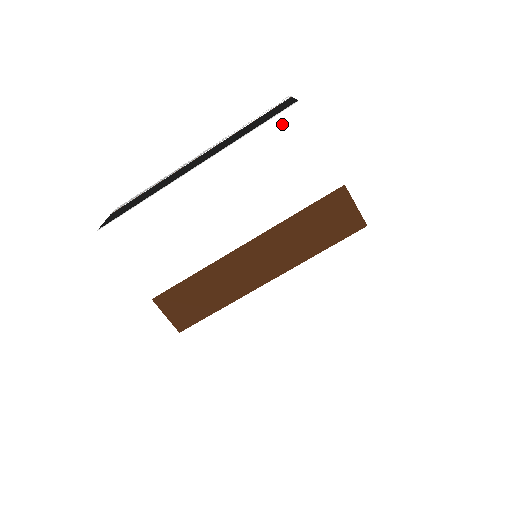
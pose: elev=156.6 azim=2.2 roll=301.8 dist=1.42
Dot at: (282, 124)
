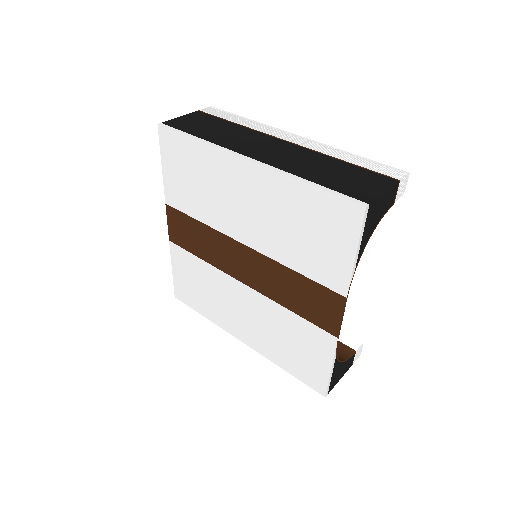
Dot at: (338, 206)
